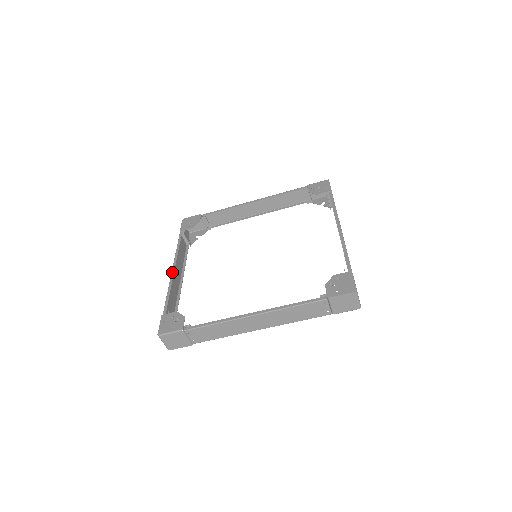
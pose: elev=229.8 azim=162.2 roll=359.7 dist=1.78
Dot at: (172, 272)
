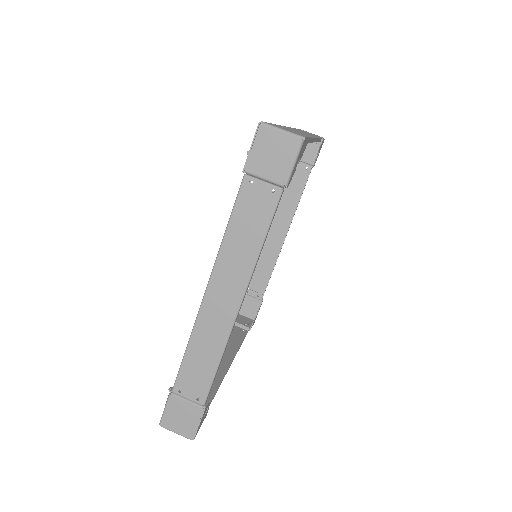
Dot at: occluded
